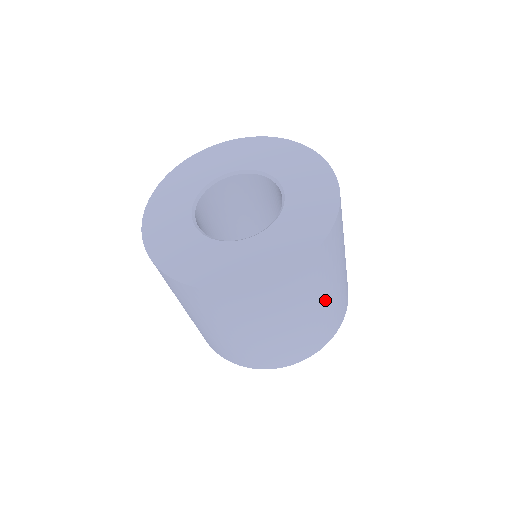
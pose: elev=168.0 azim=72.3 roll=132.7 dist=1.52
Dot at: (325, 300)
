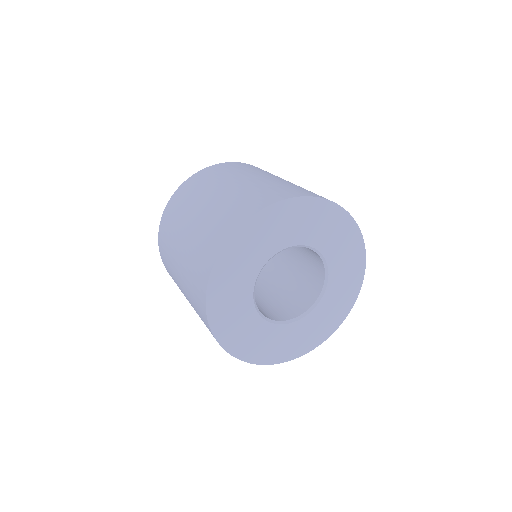
Dot at: occluded
